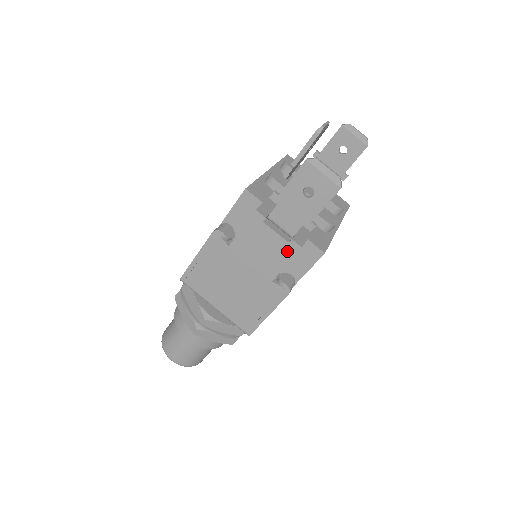
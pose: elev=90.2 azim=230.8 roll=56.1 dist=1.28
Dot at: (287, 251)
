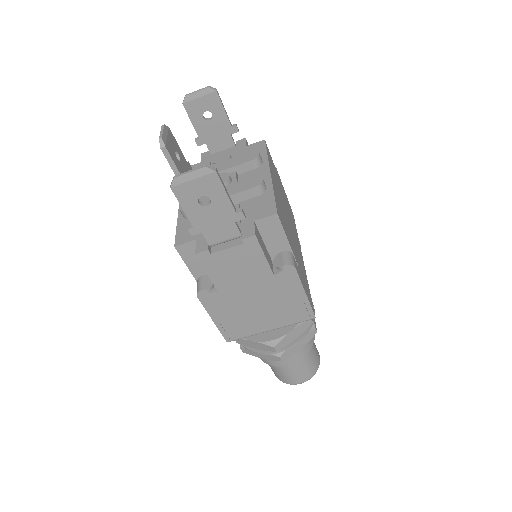
Dot at: (251, 249)
